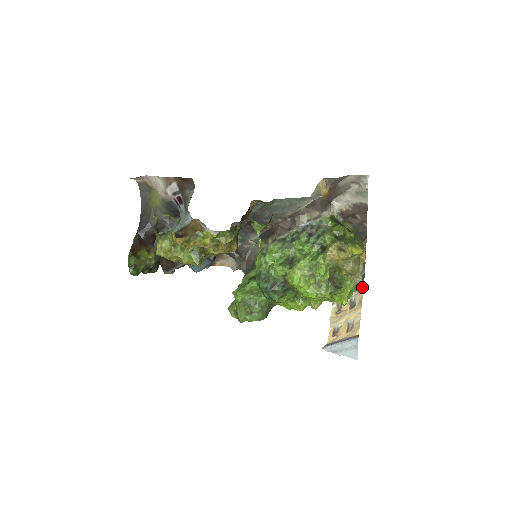
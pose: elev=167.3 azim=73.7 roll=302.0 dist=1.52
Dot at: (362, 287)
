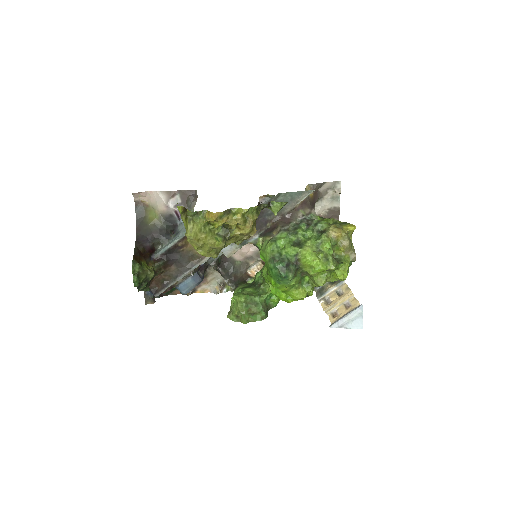
Dot at: occluded
